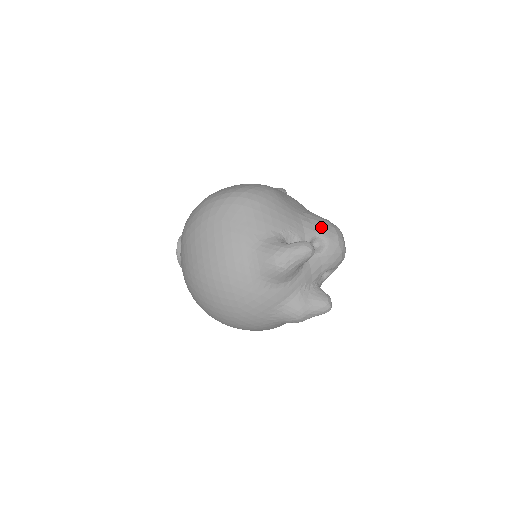
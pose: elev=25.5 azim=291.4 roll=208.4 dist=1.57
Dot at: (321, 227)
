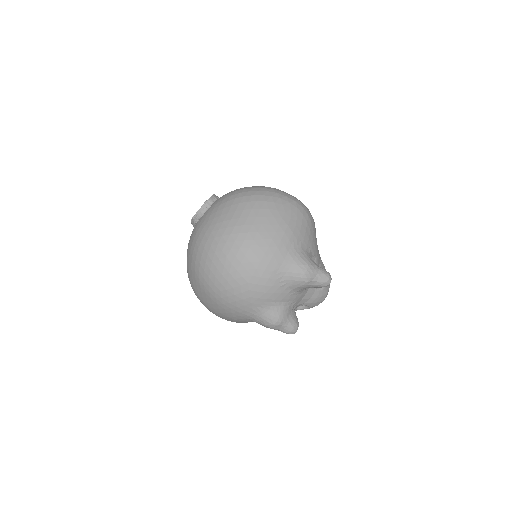
Dot at: occluded
